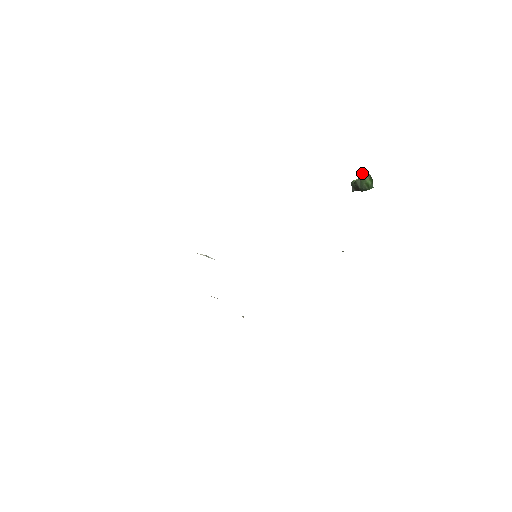
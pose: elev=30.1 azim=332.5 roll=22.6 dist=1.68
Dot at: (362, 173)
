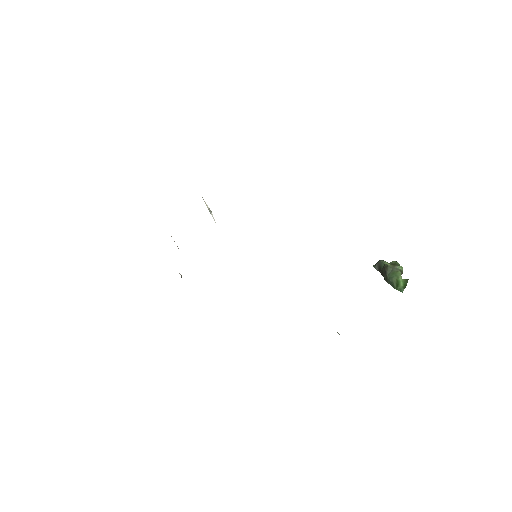
Dot at: (396, 261)
